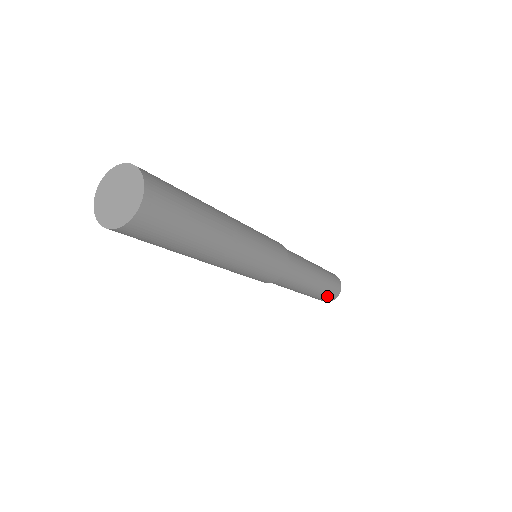
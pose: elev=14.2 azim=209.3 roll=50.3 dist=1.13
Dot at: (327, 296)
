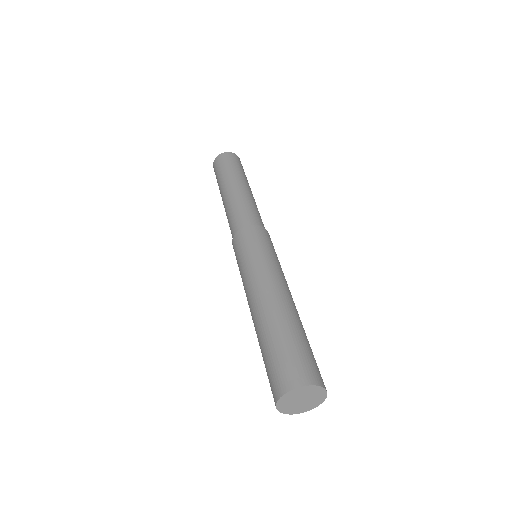
Dot at: occluded
